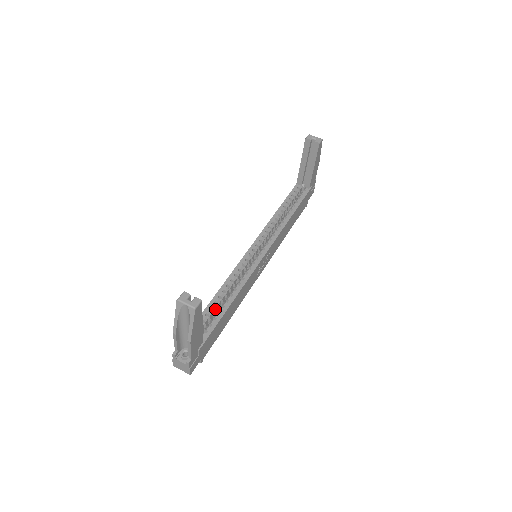
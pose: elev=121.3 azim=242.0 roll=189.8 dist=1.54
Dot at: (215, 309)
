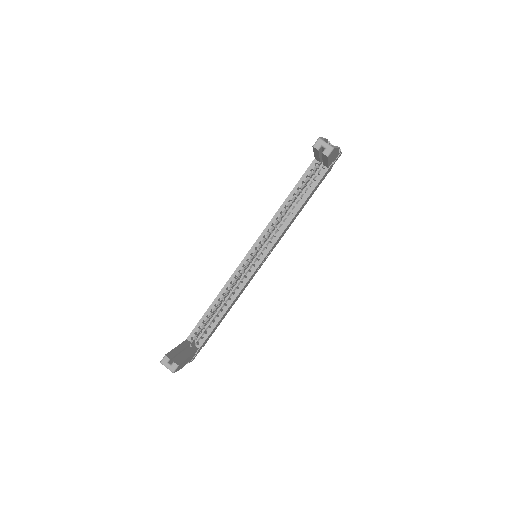
Dot at: (212, 314)
